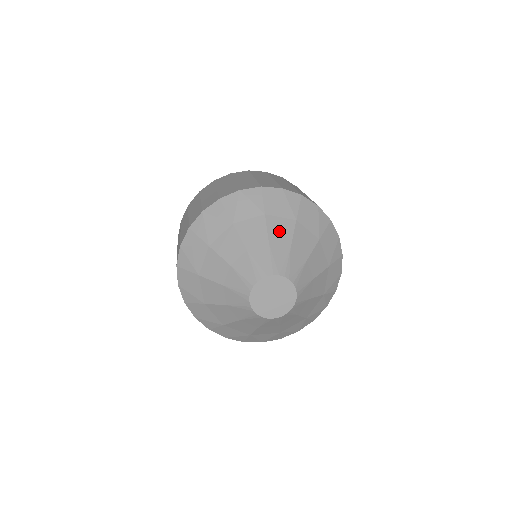
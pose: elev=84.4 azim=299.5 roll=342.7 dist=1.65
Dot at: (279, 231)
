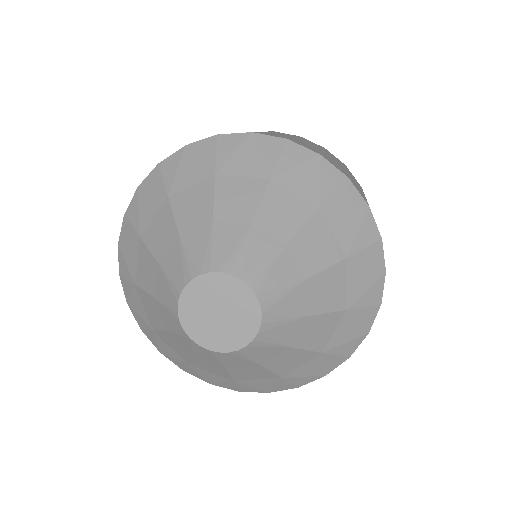
Dot at: (235, 199)
